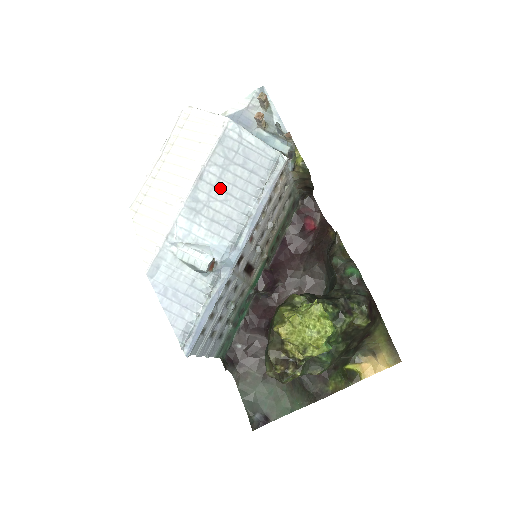
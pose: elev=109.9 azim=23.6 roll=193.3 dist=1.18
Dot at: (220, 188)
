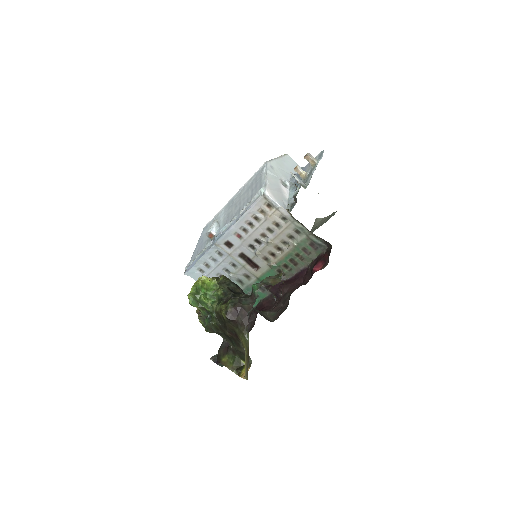
Dot at: (240, 199)
